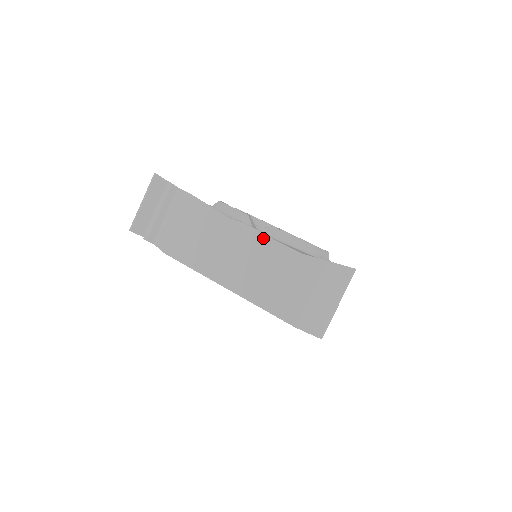
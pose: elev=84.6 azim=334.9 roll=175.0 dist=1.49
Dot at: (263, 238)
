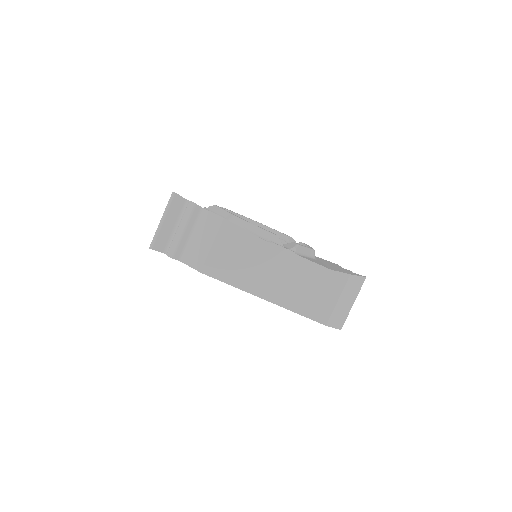
Dot at: (297, 258)
